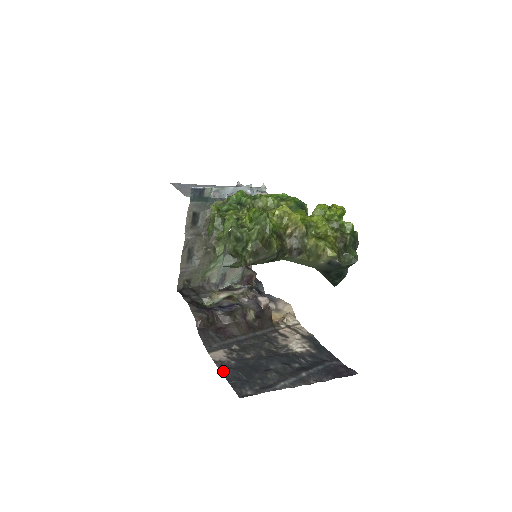
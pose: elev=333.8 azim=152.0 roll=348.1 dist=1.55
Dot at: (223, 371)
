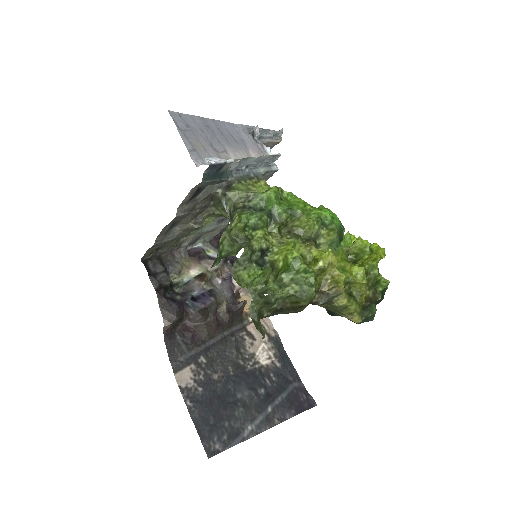
Dot at: (190, 408)
